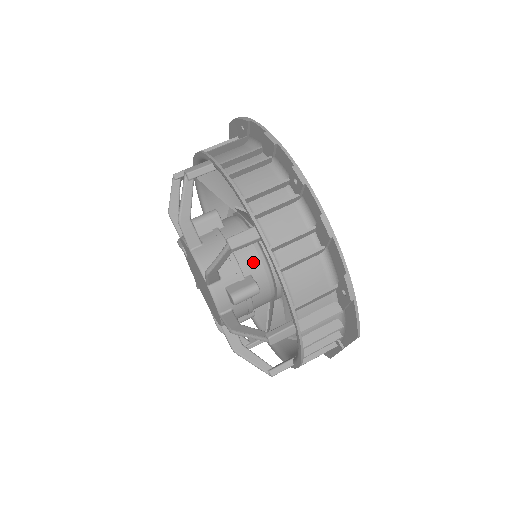
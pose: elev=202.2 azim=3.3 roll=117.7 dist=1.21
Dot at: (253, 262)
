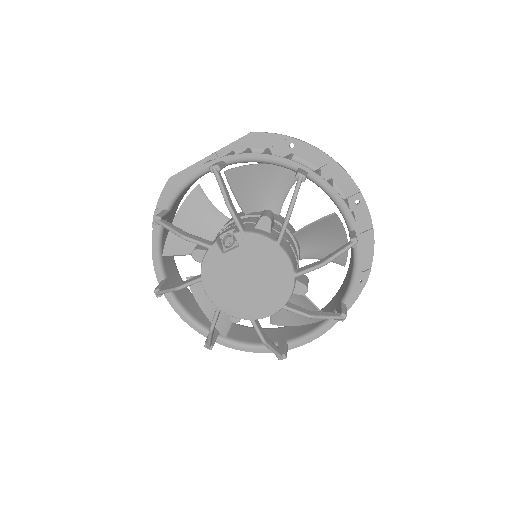
Dot at: occluded
